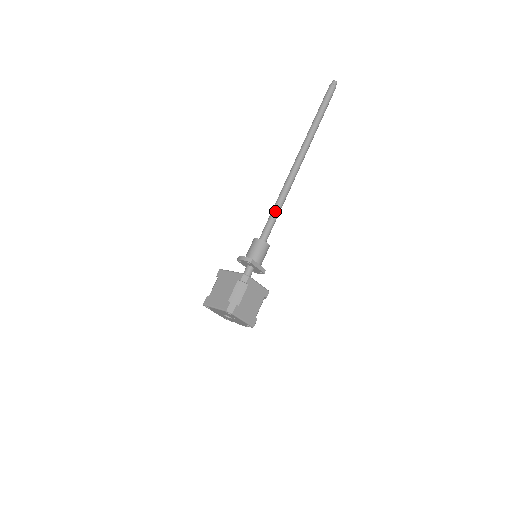
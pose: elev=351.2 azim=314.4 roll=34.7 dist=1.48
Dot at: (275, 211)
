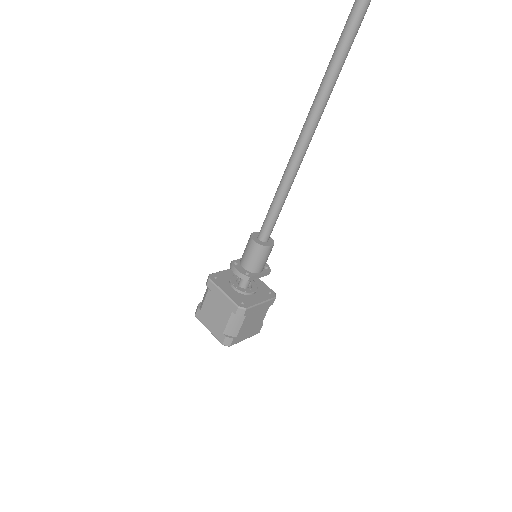
Dot at: (280, 197)
